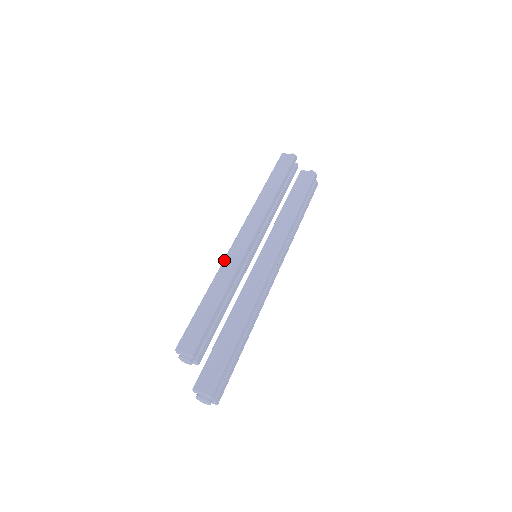
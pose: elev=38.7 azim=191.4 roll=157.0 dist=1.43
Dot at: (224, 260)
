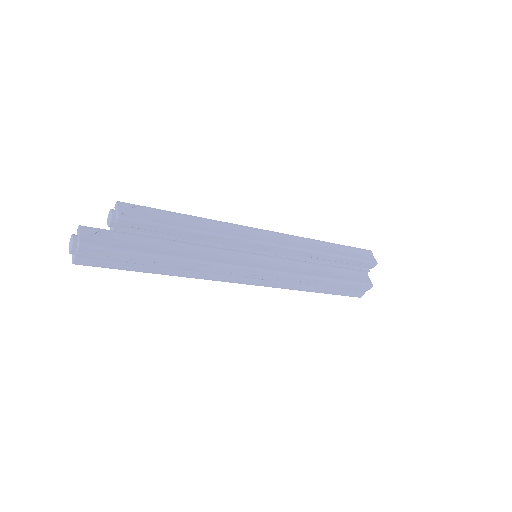
Dot at: (236, 224)
